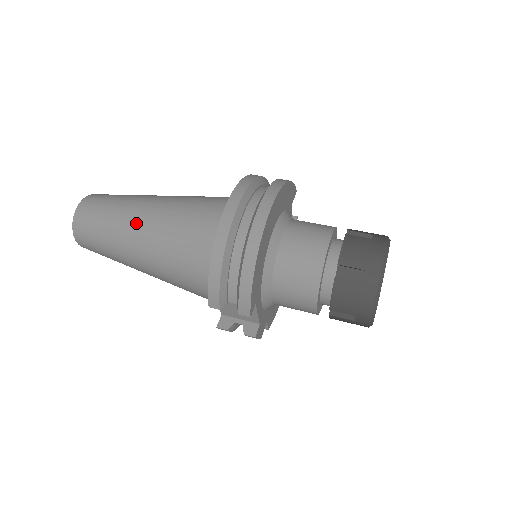
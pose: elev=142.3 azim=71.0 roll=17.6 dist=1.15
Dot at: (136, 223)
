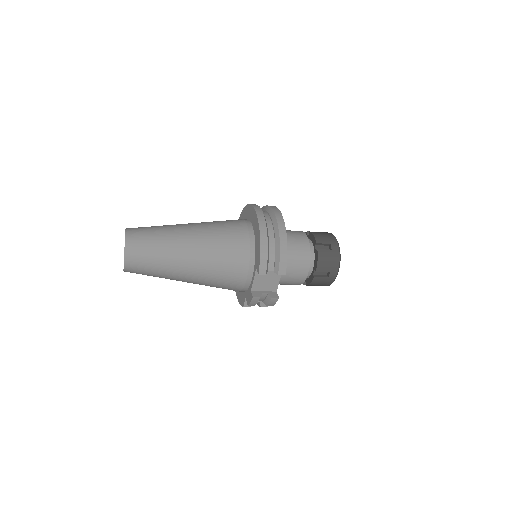
Dot at: (185, 236)
